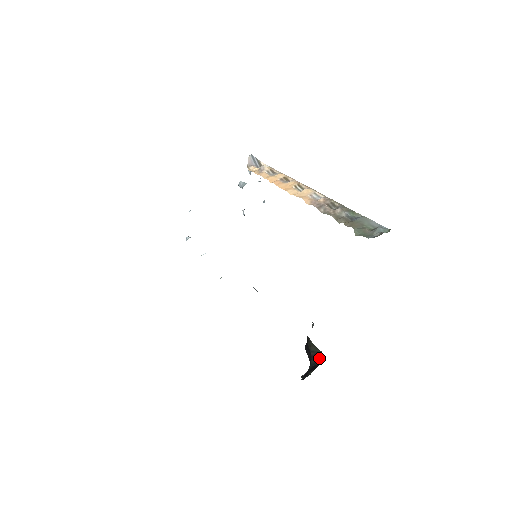
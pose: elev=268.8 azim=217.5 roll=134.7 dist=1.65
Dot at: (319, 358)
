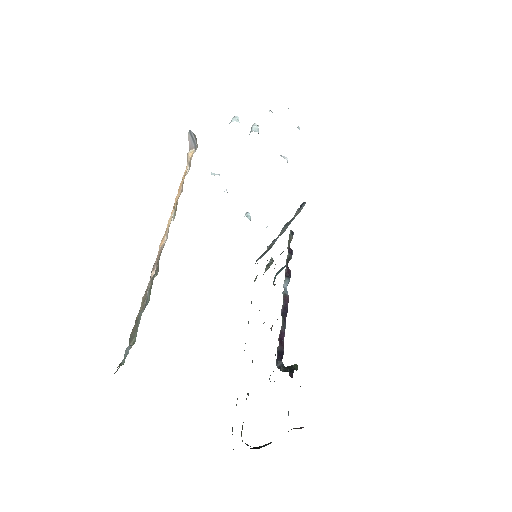
Dot at: occluded
